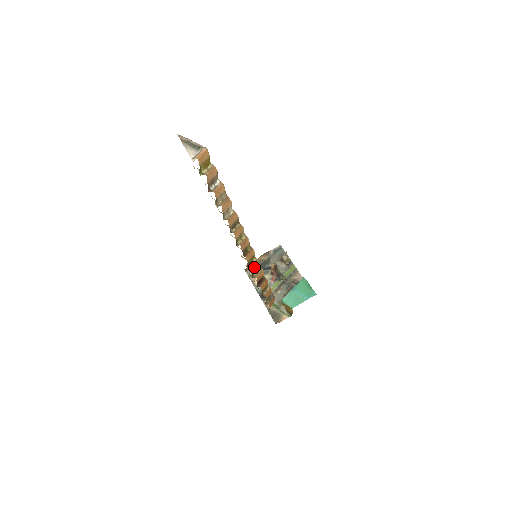
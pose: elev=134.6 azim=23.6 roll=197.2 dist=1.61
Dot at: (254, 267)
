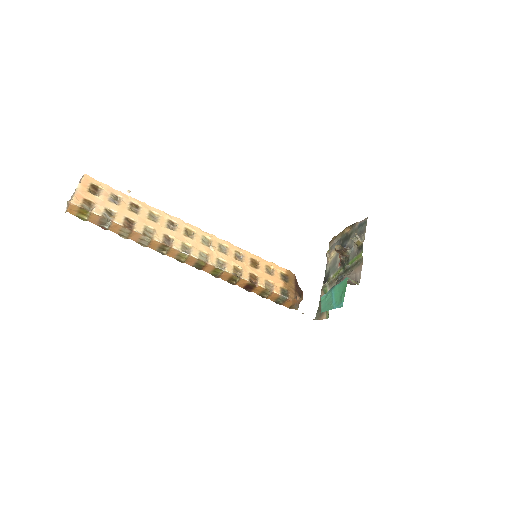
Dot at: (226, 277)
